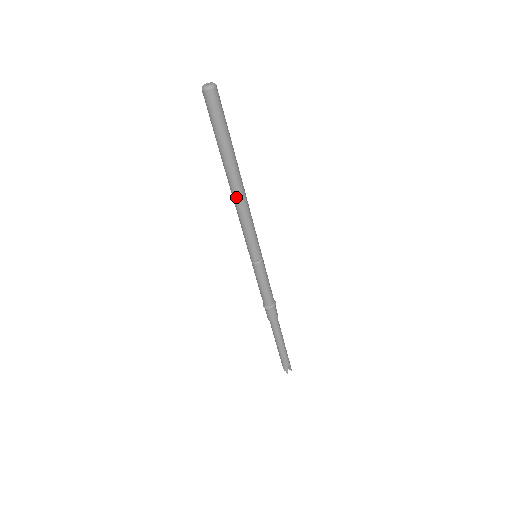
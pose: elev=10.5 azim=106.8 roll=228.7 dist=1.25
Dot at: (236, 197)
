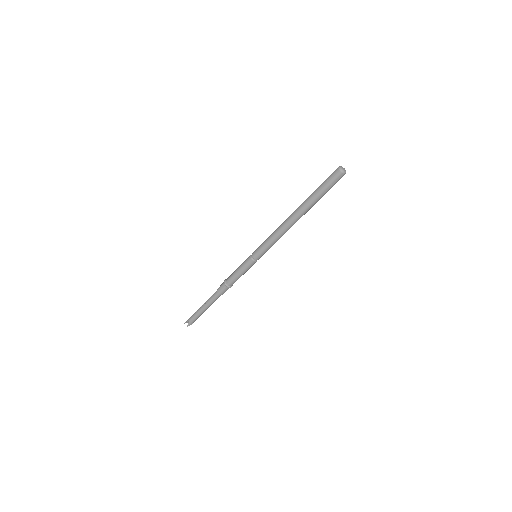
Dot at: (289, 224)
